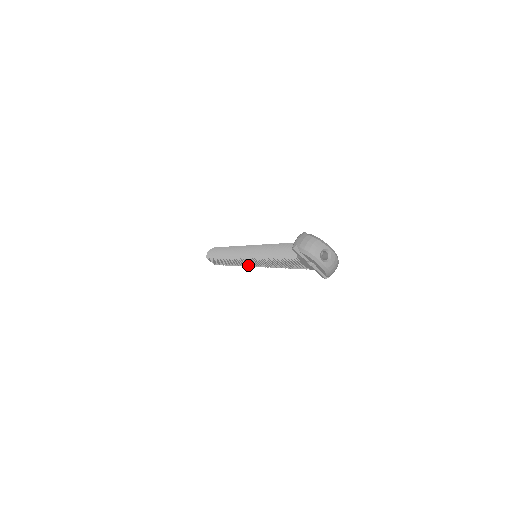
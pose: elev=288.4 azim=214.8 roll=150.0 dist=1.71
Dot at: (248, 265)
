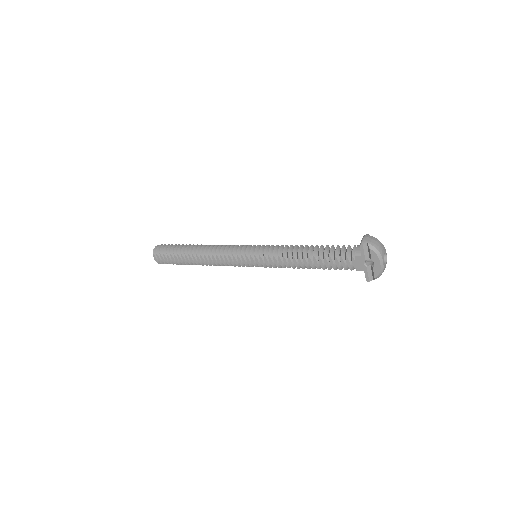
Dot at: (238, 264)
